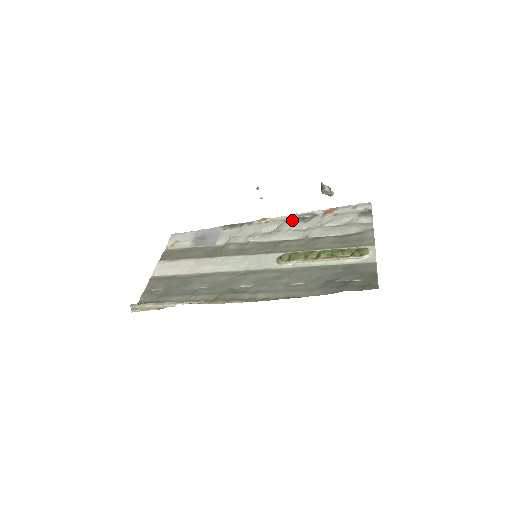
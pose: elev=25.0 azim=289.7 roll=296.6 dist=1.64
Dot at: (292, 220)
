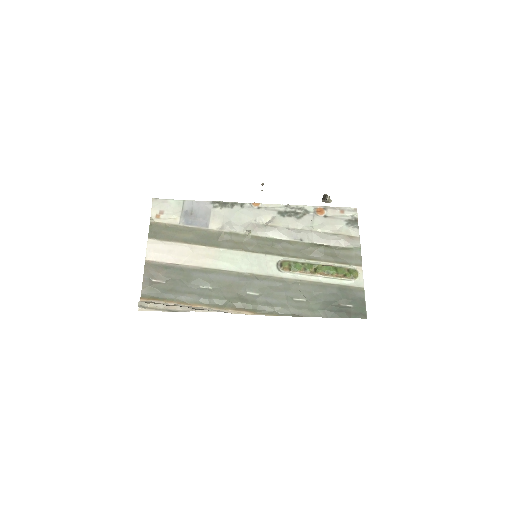
Dot at: (285, 213)
